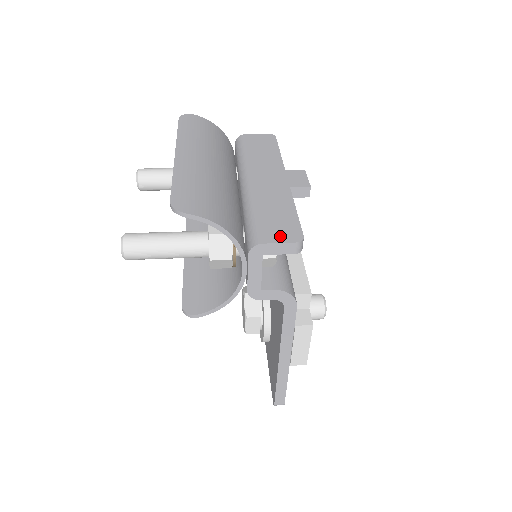
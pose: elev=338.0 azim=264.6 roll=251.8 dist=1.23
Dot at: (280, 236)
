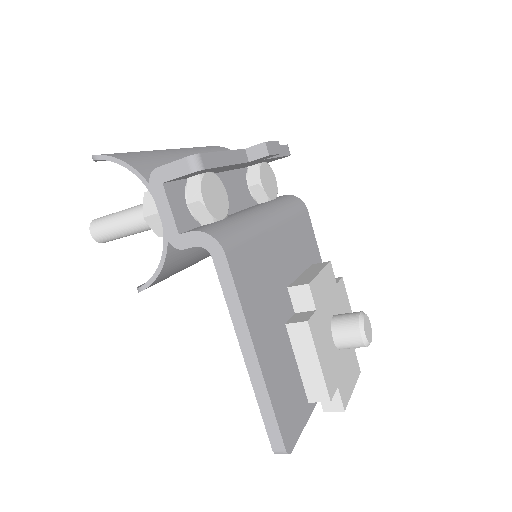
Dot at: occluded
